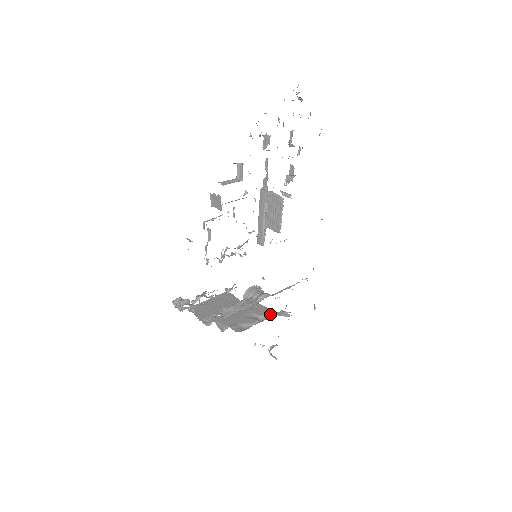
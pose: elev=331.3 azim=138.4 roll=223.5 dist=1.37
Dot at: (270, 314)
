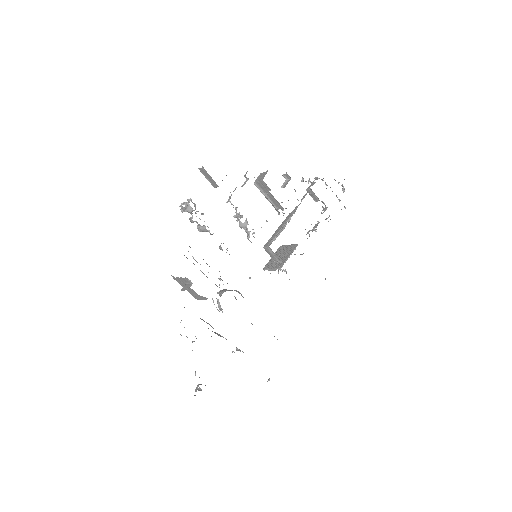
Dot at: occluded
